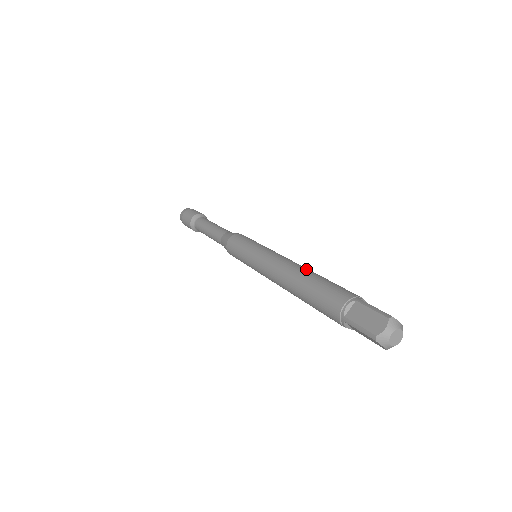
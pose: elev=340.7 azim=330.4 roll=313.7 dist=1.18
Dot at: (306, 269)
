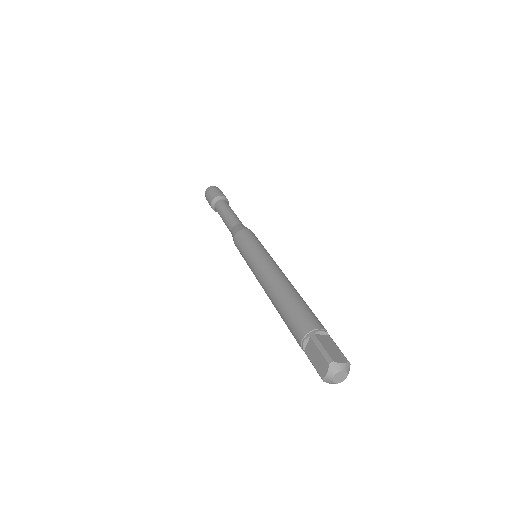
Dot at: (282, 288)
